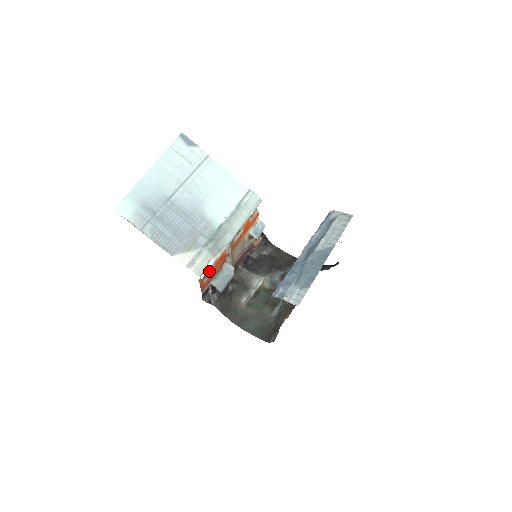
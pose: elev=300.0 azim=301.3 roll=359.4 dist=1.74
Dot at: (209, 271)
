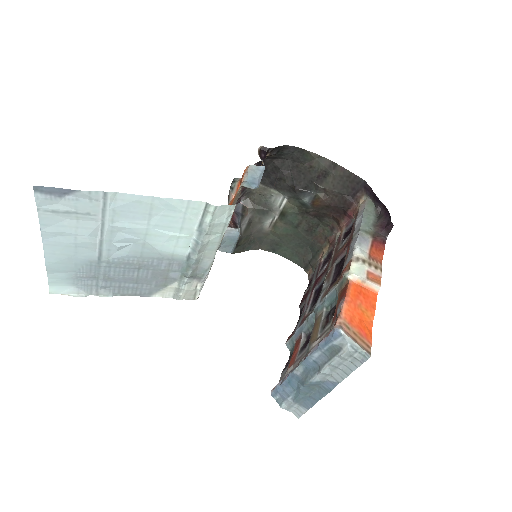
Dot at: occluded
